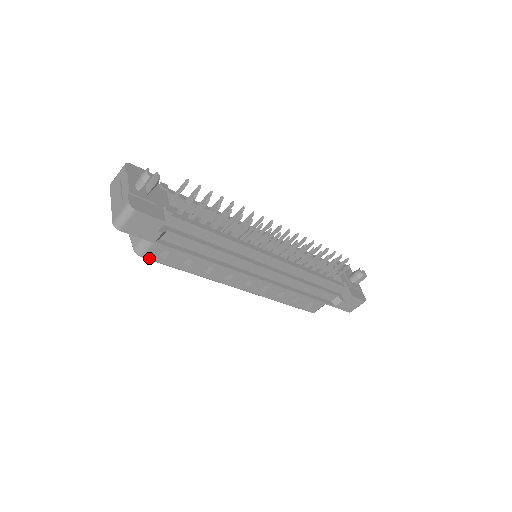
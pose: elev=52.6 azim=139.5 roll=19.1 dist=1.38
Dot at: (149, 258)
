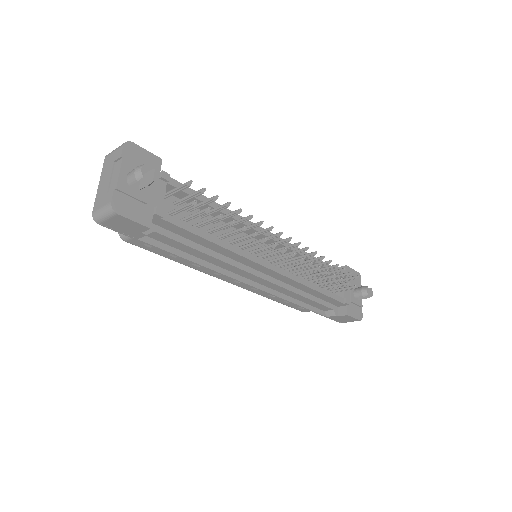
Dot at: (133, 243)
